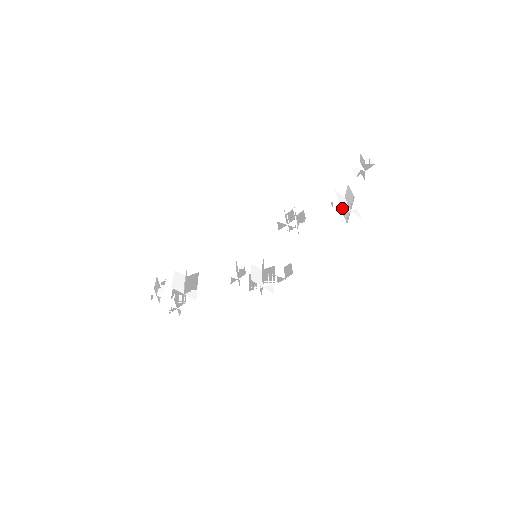
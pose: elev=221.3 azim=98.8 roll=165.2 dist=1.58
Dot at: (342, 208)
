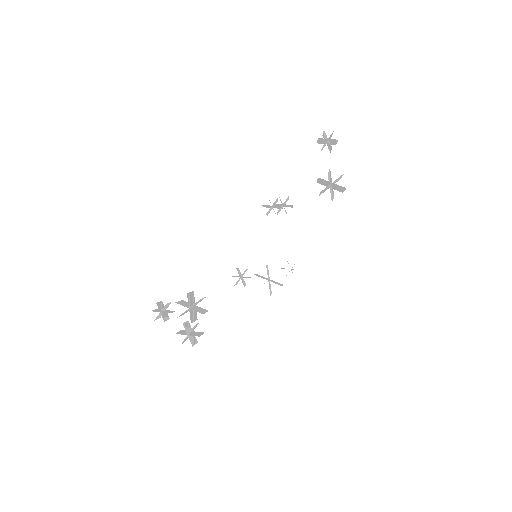
Dot at: (326, 188)
